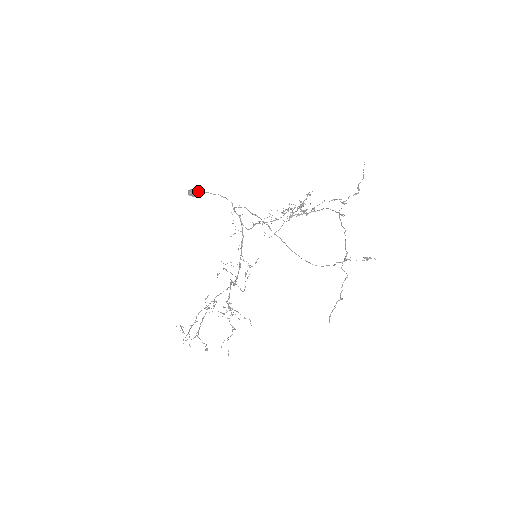
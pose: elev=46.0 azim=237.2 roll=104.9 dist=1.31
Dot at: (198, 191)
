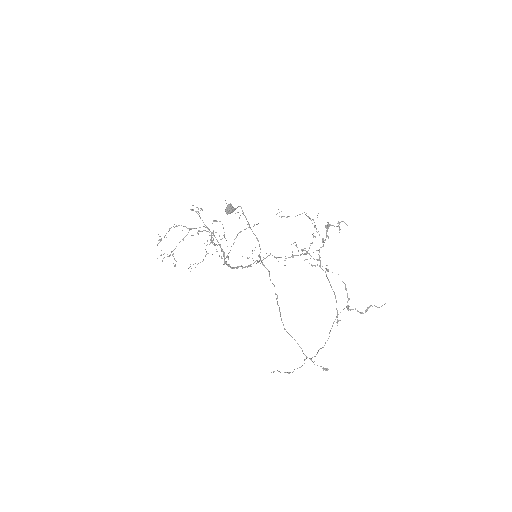
Dot at: (237, 207)
